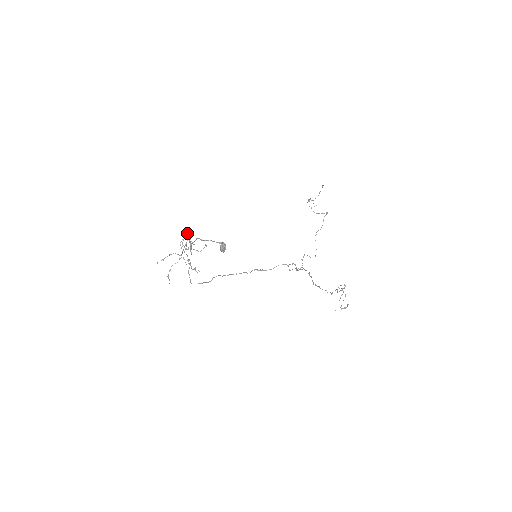
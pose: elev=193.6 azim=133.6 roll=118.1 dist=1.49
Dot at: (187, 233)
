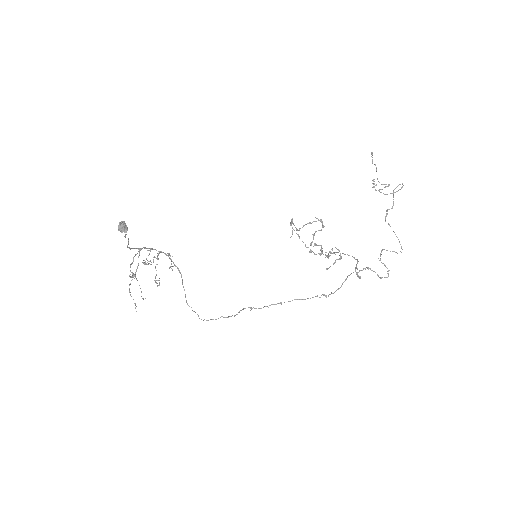
Dot at: (146, 248)
